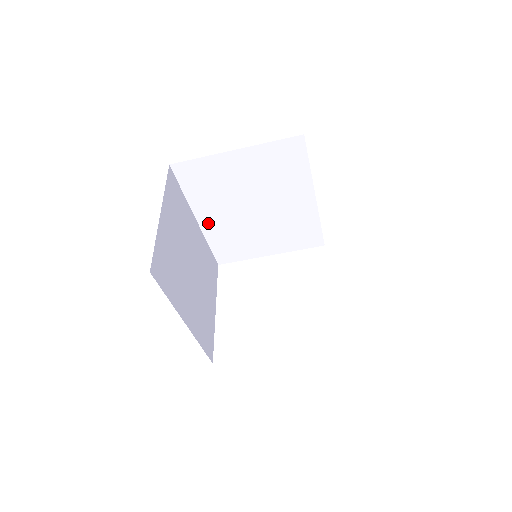
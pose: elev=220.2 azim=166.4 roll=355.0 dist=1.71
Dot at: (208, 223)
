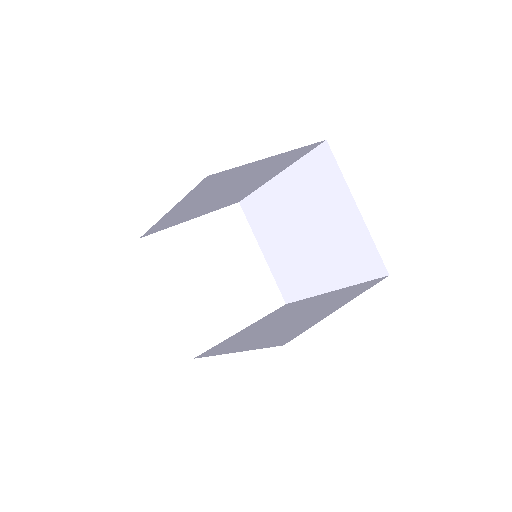
Dot at: (175, 211)
